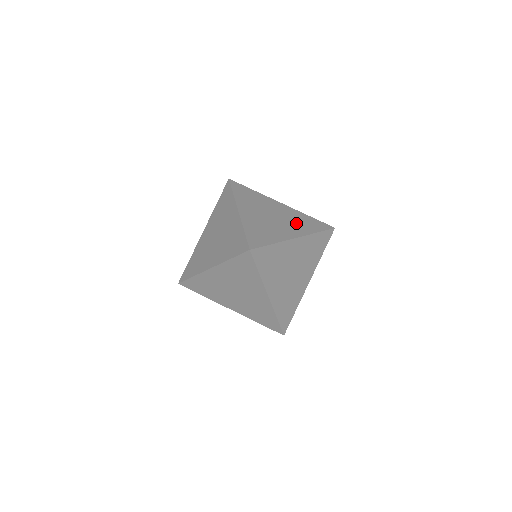
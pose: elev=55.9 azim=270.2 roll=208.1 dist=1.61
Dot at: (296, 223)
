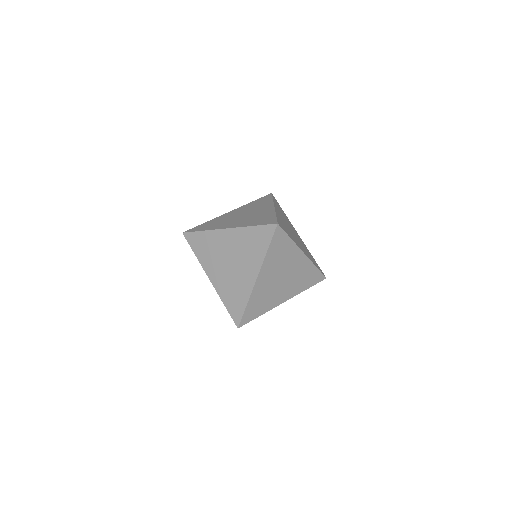
Dot at: (305, 249)
